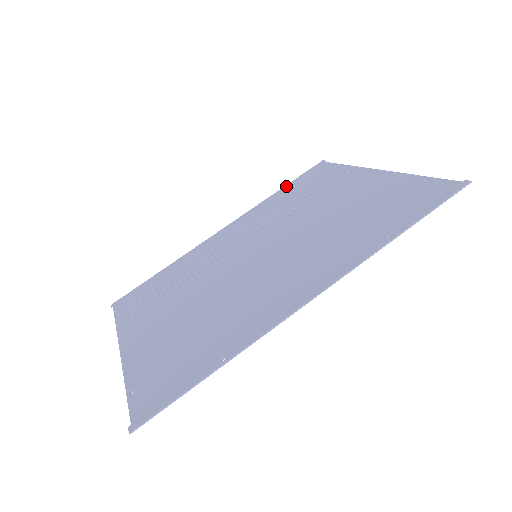
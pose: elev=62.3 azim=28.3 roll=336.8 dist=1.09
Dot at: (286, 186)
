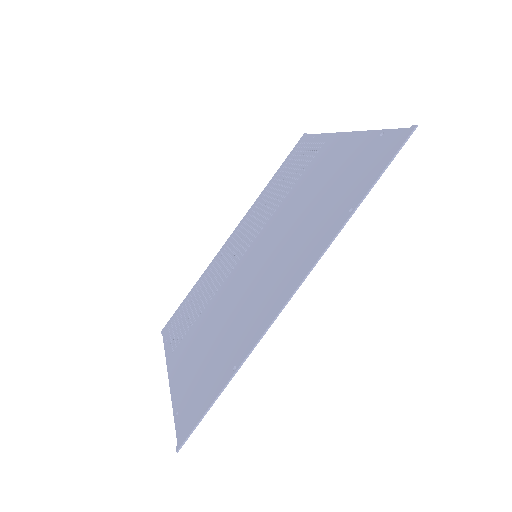
Dot at: (277, 172)
